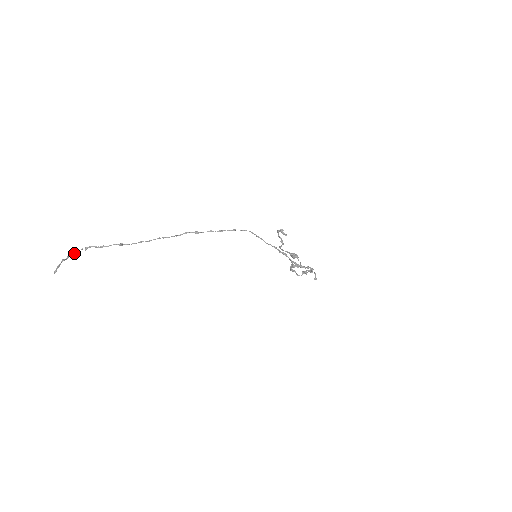
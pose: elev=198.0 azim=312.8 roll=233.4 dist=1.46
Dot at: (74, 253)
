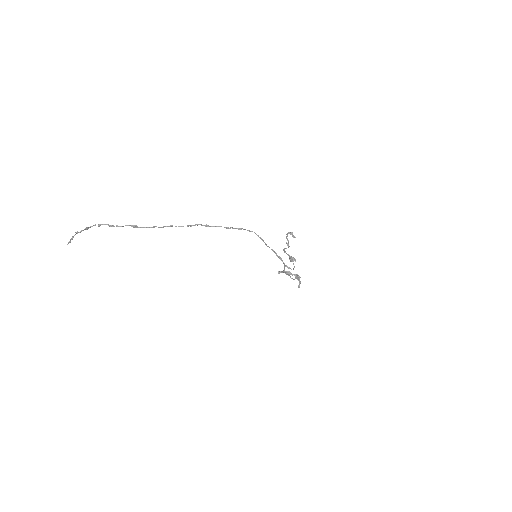
Dot at: (87, 228)
